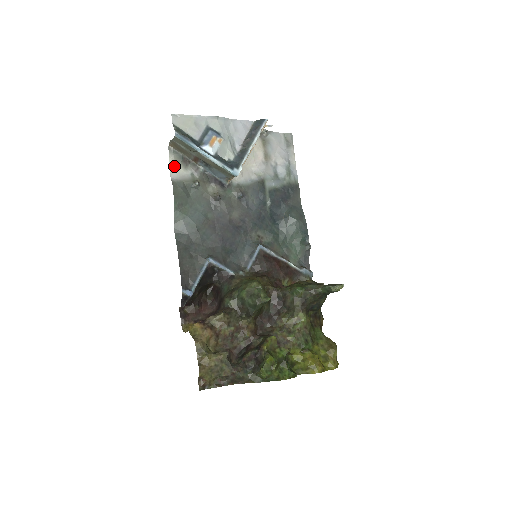
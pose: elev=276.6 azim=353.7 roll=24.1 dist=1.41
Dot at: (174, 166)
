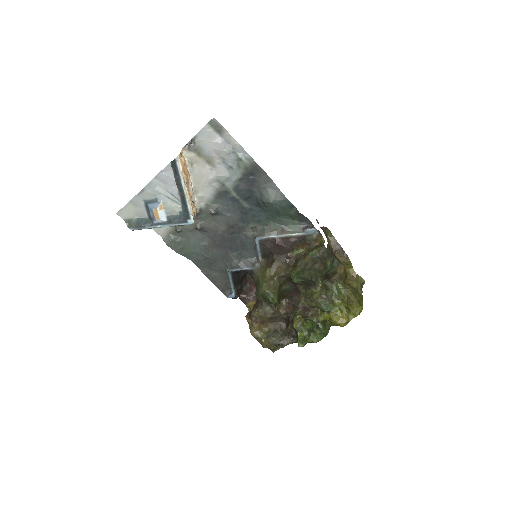
Dot at: occluded
